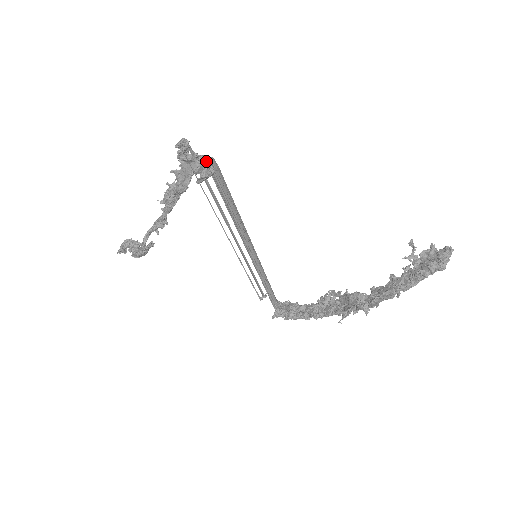
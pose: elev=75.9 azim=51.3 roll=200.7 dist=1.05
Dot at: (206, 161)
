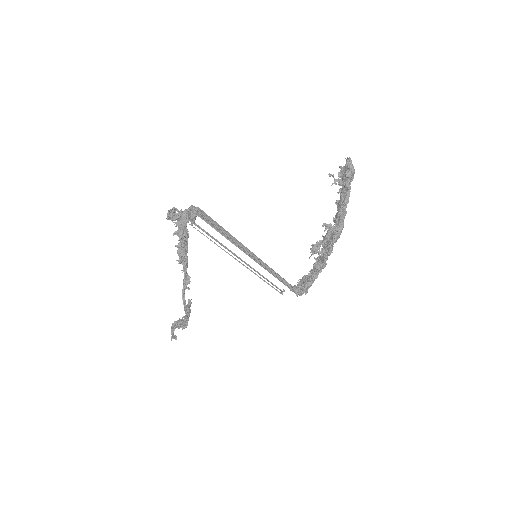
Dot at: (189, 209)
